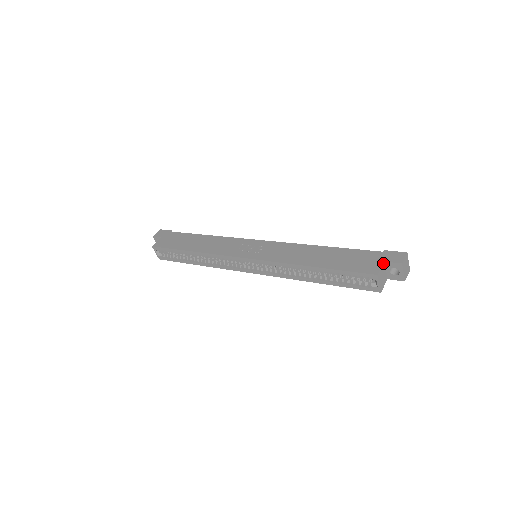
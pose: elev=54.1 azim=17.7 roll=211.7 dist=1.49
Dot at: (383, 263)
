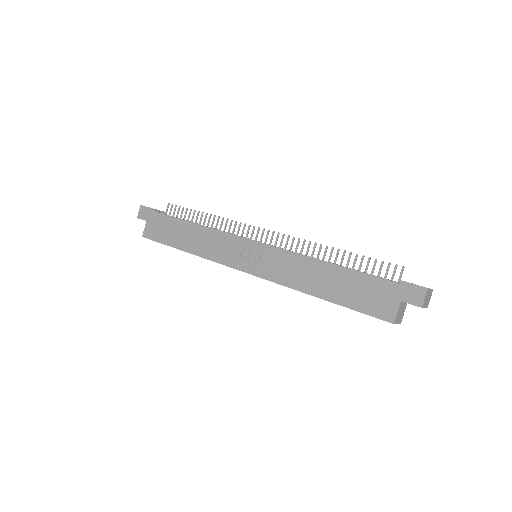
Dot at: (400, 304)
